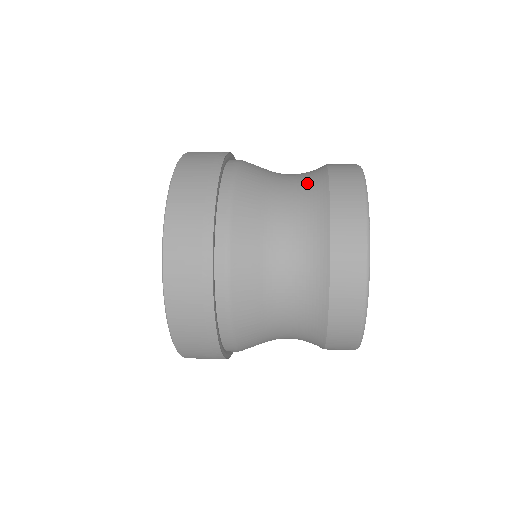
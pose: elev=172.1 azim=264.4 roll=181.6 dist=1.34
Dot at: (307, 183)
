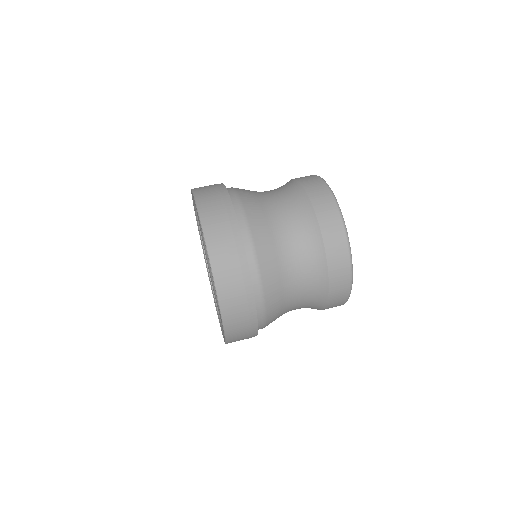
Dot at: (290, 196)
